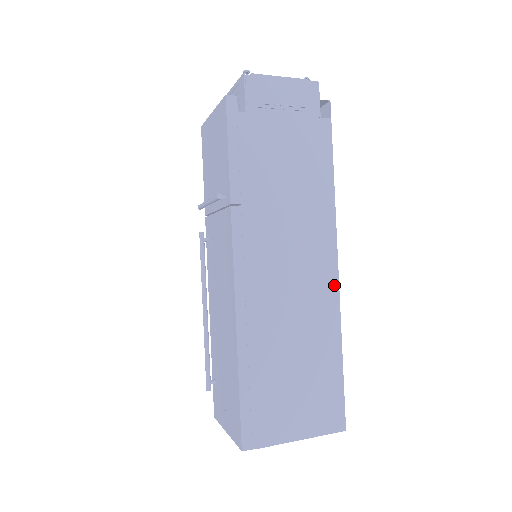
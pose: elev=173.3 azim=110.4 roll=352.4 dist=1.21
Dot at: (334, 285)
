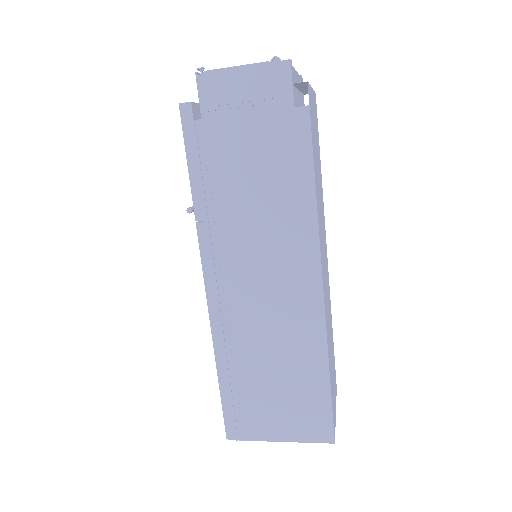
Dot at: (318, 302)
